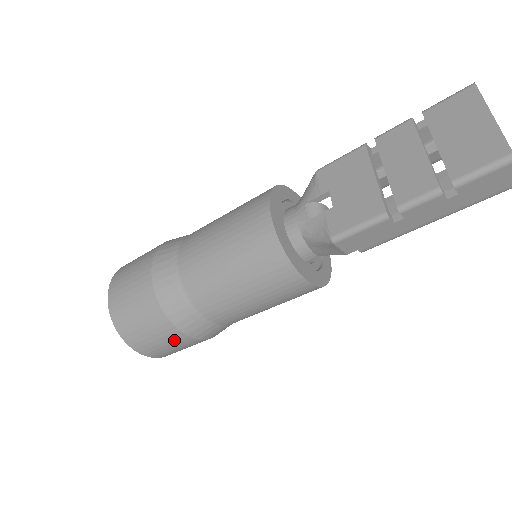
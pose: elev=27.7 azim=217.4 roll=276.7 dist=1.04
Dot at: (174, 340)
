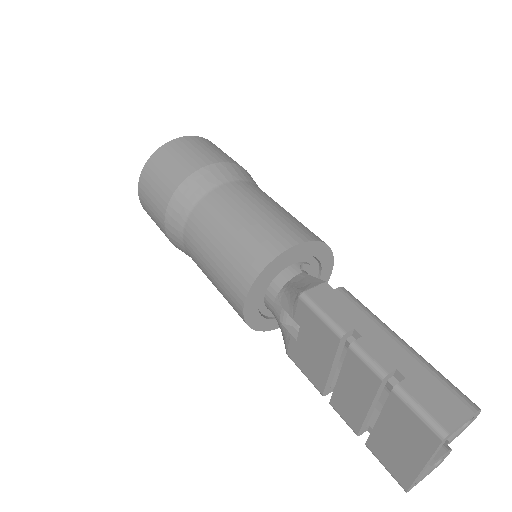
Dot at: occluded
